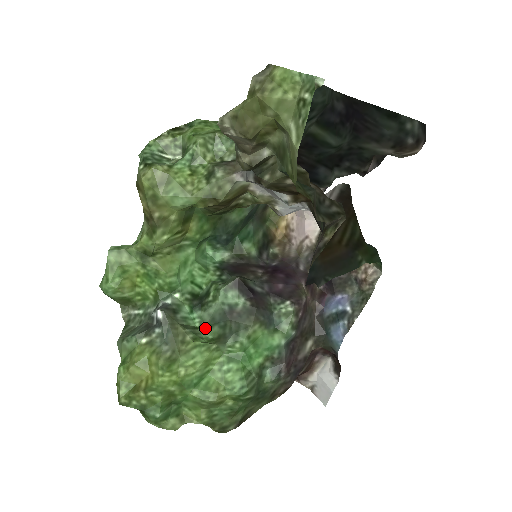
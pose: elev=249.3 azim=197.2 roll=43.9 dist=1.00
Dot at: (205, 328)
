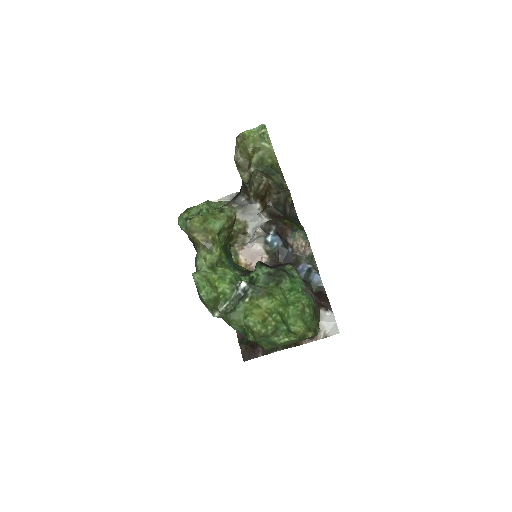
Dot at: occluded
